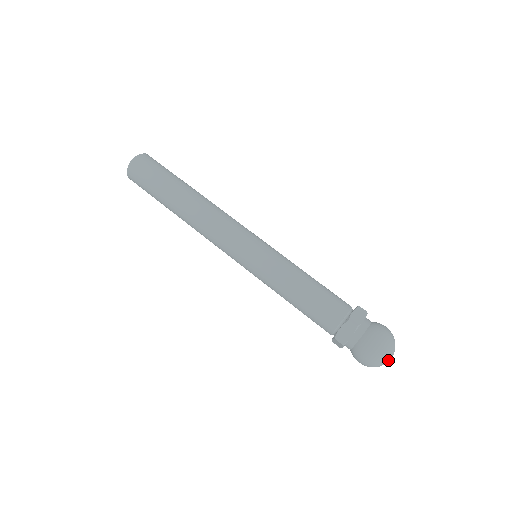
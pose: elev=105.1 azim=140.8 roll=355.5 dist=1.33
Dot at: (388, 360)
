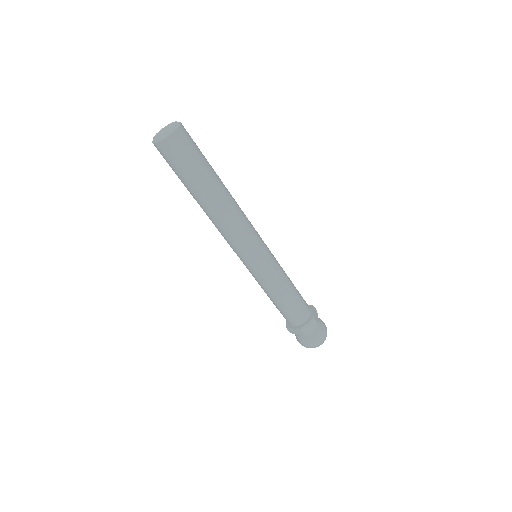
Dot at: occluded
